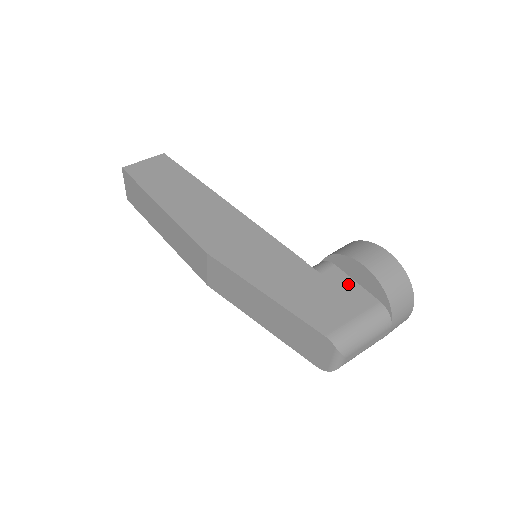
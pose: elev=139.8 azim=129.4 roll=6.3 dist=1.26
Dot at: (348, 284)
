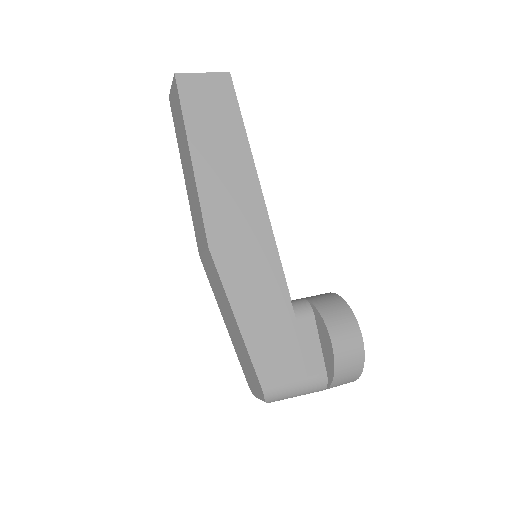
Dot at: (312, 343)
